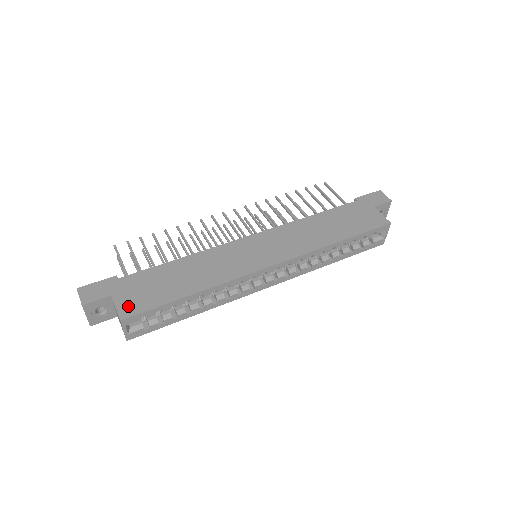
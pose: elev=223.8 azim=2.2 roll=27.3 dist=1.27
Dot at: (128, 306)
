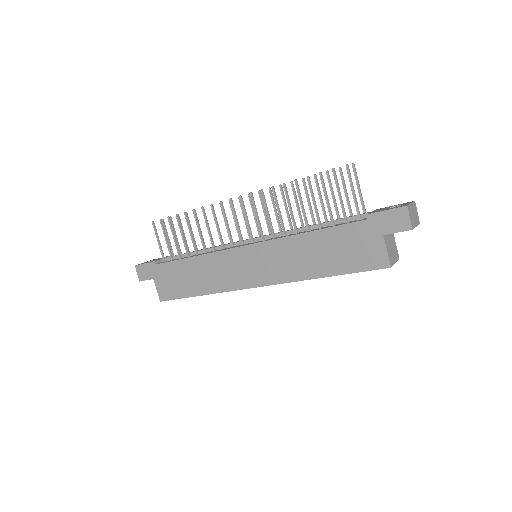
Dot at: (163, 292)
